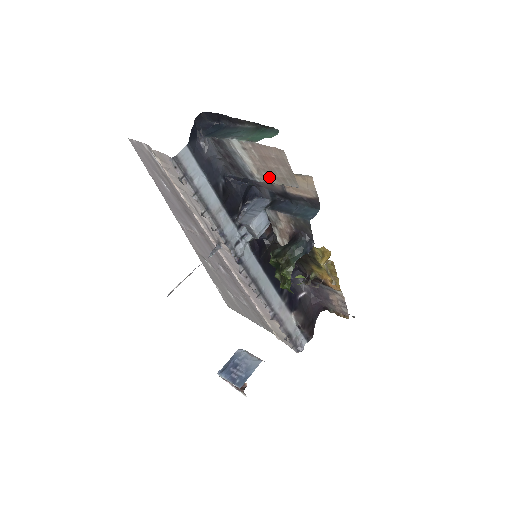
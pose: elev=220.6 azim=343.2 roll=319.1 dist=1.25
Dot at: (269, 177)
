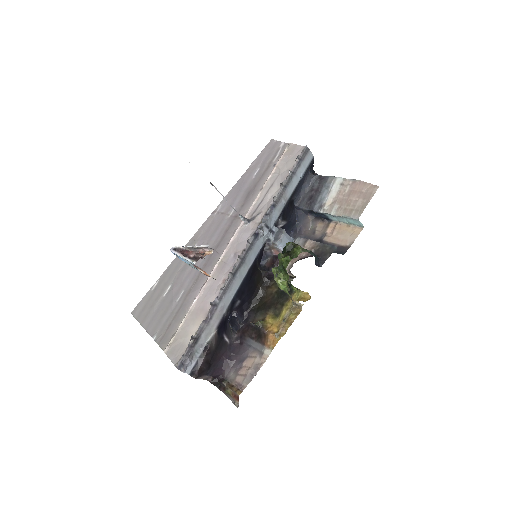
Dot at: (337, 209)
